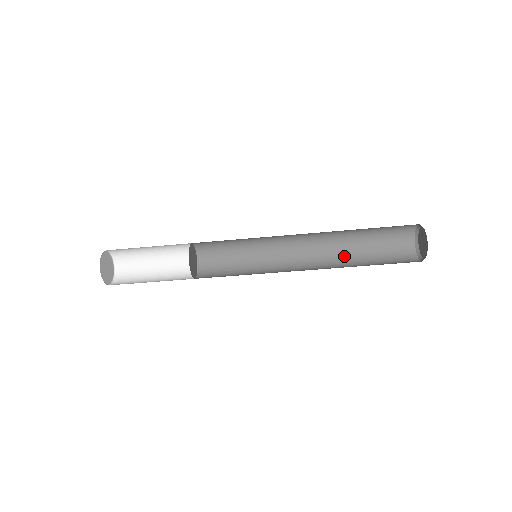
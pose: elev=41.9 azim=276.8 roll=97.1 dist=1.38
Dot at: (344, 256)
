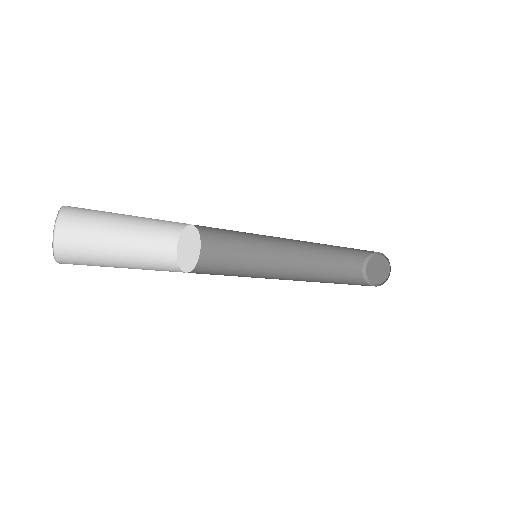
Dot at: (318, 254)
